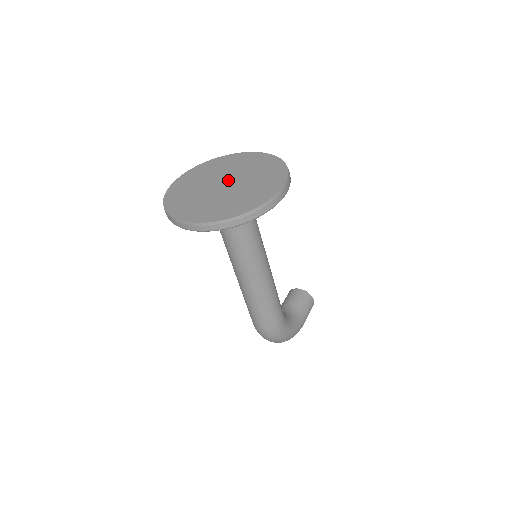
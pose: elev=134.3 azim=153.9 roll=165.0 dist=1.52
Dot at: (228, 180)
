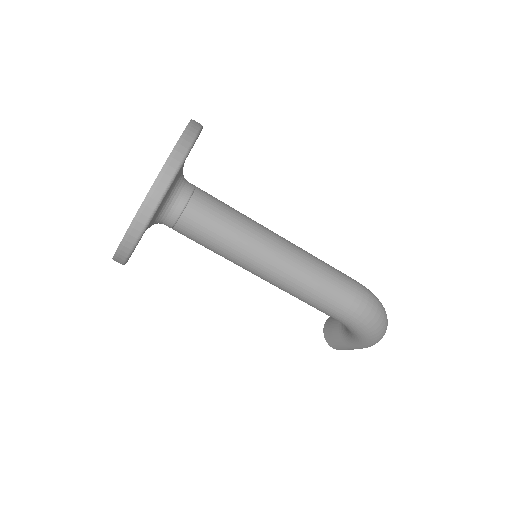
Dot at: occluded
